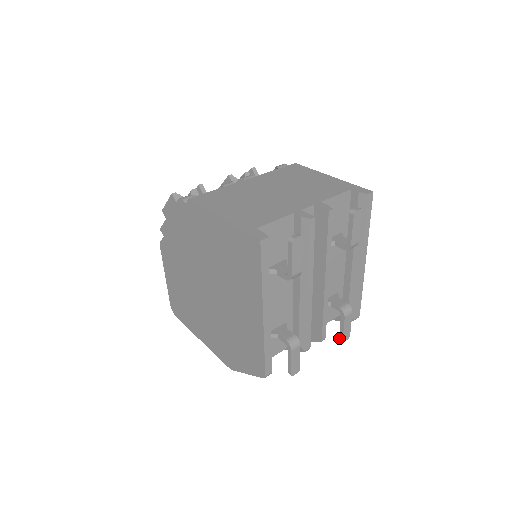
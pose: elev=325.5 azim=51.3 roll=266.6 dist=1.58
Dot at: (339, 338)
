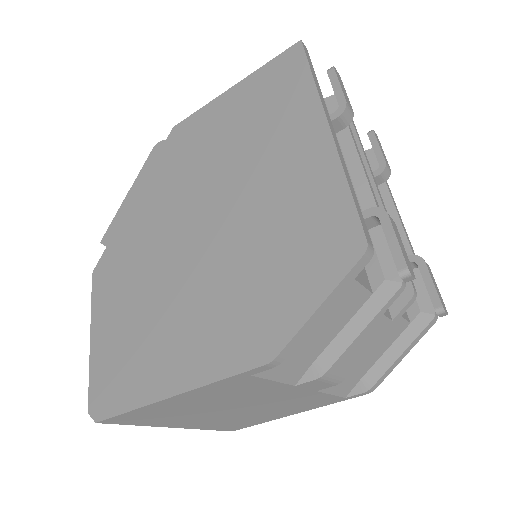
Dot at: occluded
